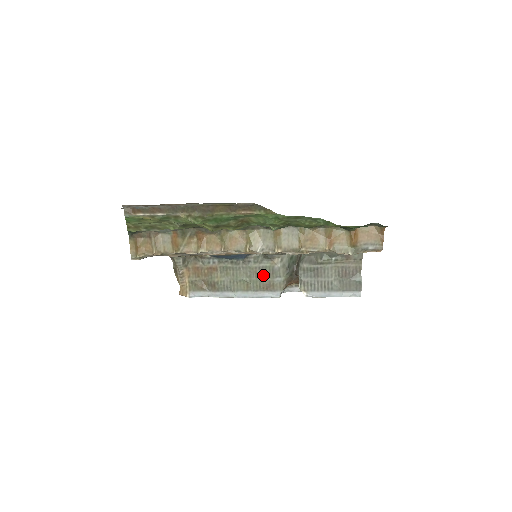
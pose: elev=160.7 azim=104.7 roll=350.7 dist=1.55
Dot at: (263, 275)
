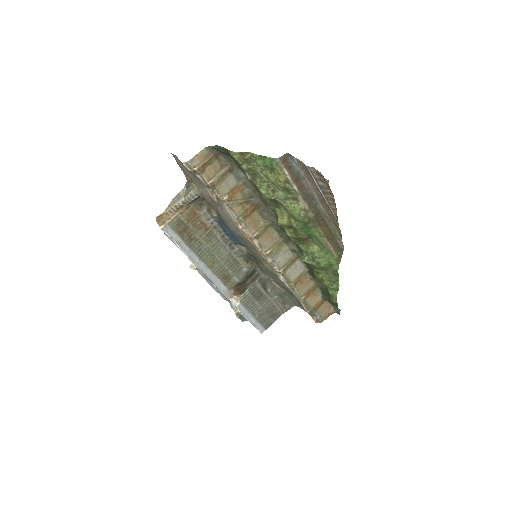
Dot at: (231, 266)
